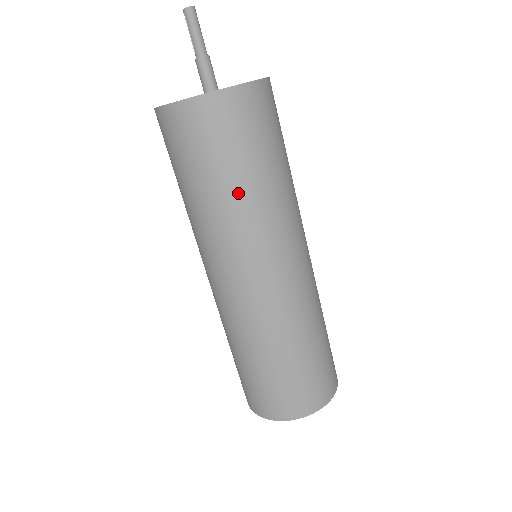
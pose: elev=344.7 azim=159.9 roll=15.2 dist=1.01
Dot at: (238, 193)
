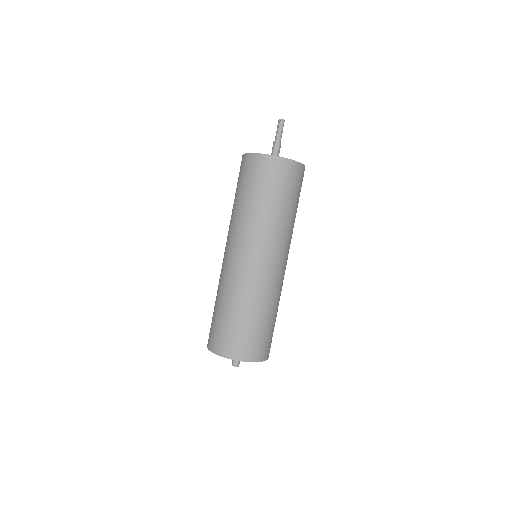
Dot at: (292, 214)
